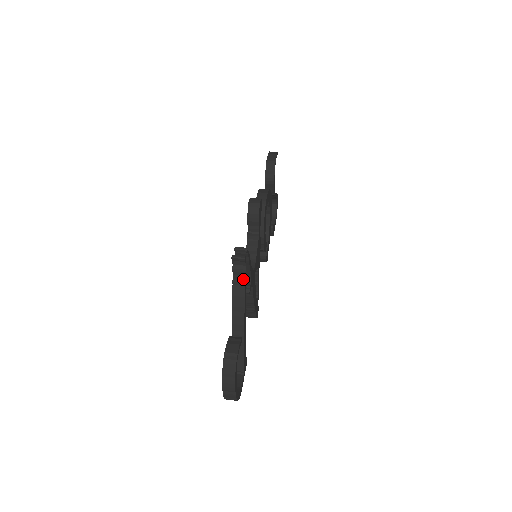
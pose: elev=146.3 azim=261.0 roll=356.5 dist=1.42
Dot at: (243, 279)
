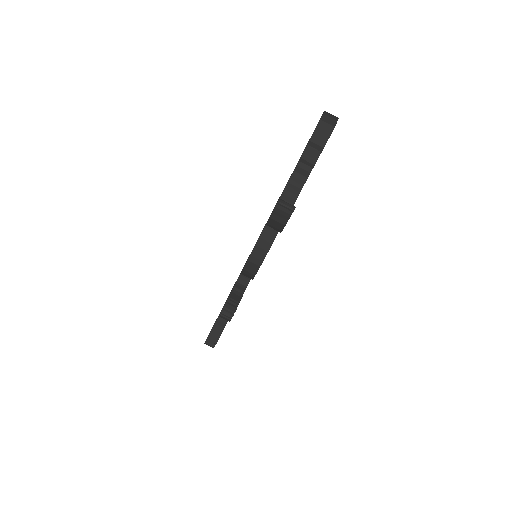
Dot at: occluded
